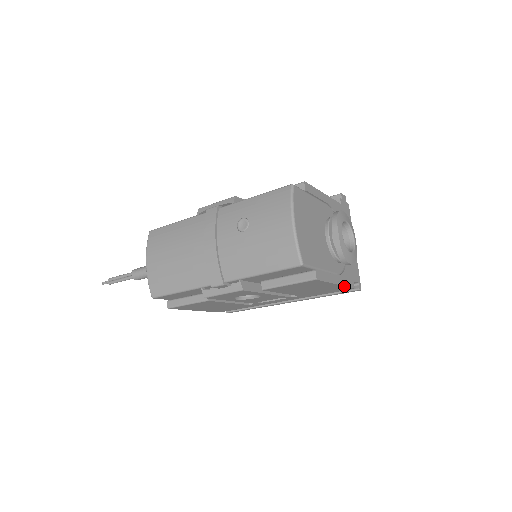
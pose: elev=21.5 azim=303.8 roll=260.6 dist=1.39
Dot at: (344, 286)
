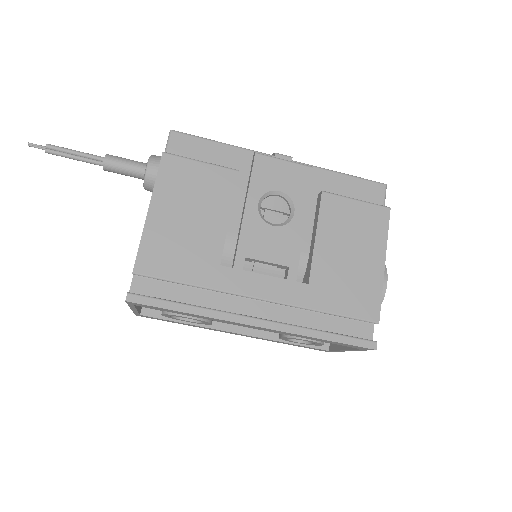
Dot at: (382, 286)
